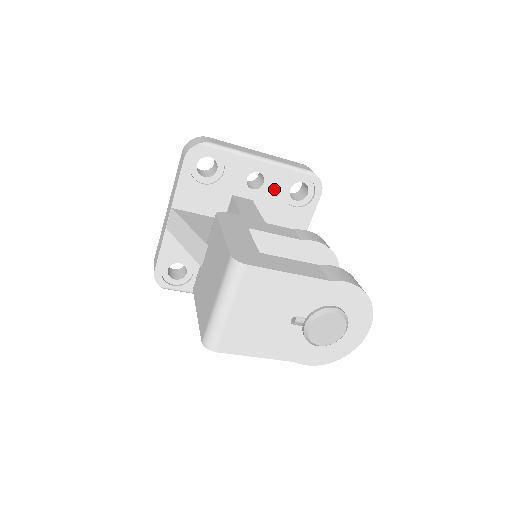
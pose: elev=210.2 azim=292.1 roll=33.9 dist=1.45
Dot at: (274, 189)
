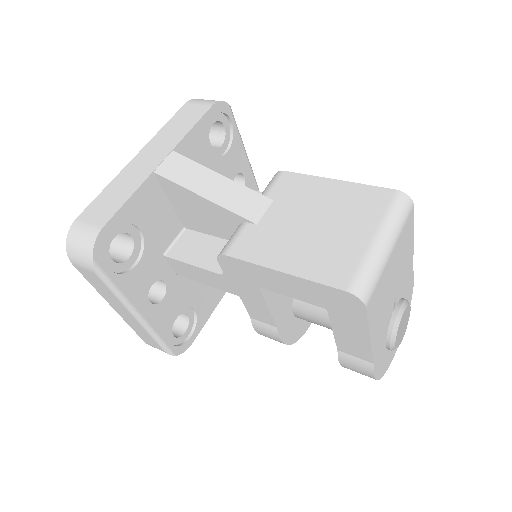
Dot at: occluded
